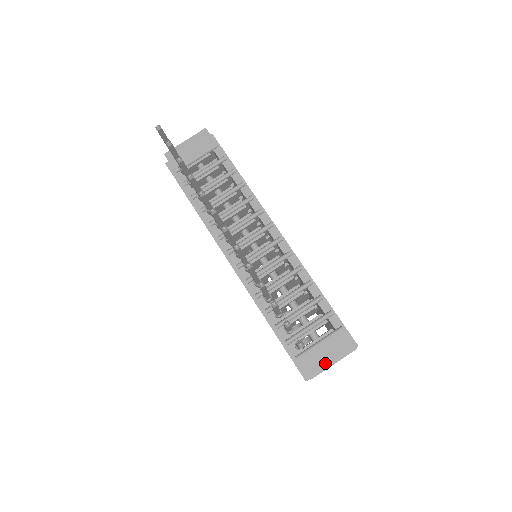
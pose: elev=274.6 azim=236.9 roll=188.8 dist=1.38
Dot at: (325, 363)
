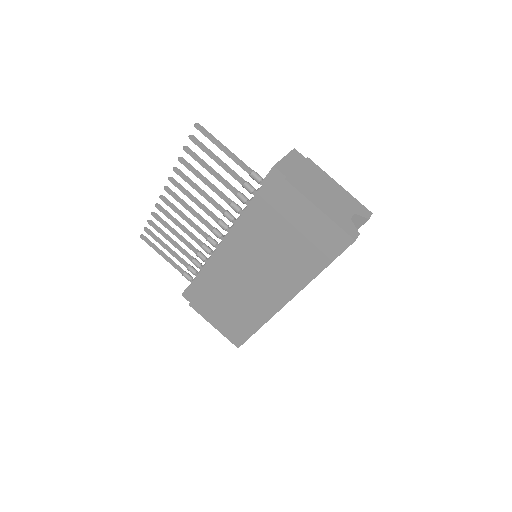
Dot at: occluded
